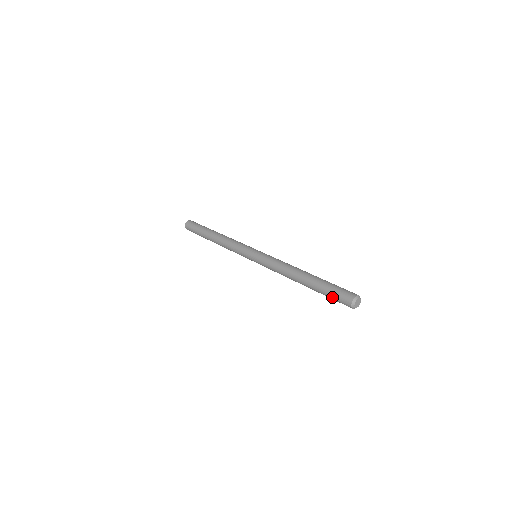
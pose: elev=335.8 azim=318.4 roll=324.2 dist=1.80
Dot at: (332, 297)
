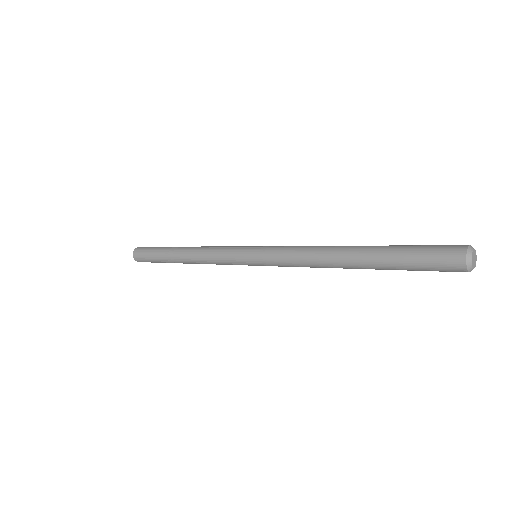
Dot at: (420, 264)
